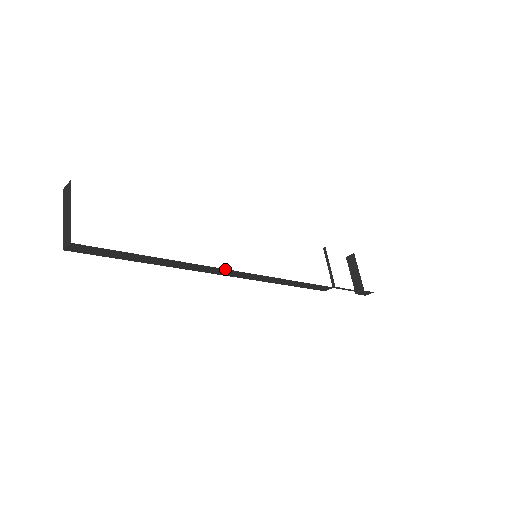
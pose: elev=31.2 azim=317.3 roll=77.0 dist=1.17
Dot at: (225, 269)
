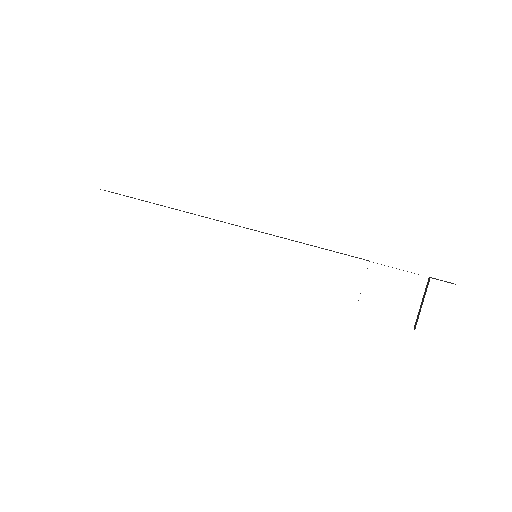
Dot at: occluded
